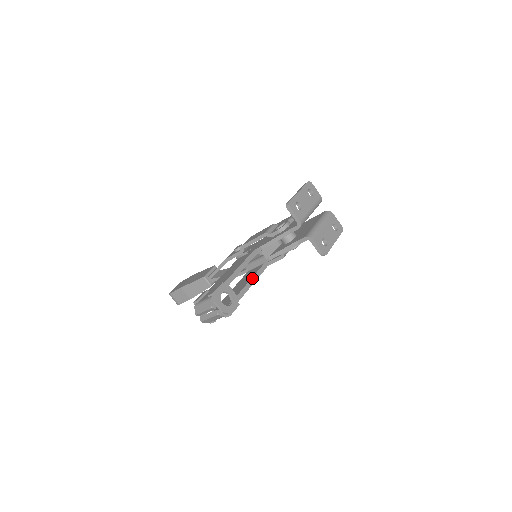
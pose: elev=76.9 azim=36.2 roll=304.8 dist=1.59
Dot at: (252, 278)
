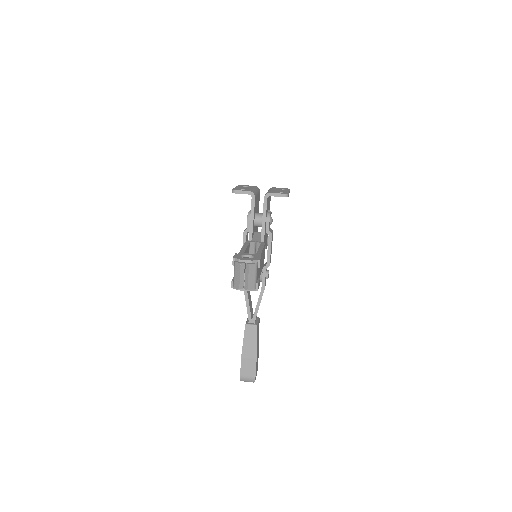
Dot at: (258, 249)
